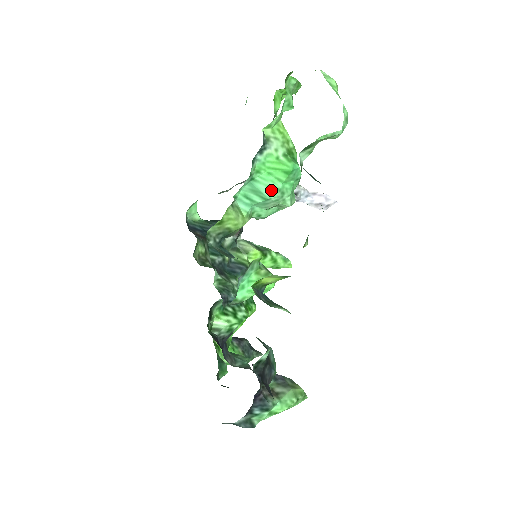
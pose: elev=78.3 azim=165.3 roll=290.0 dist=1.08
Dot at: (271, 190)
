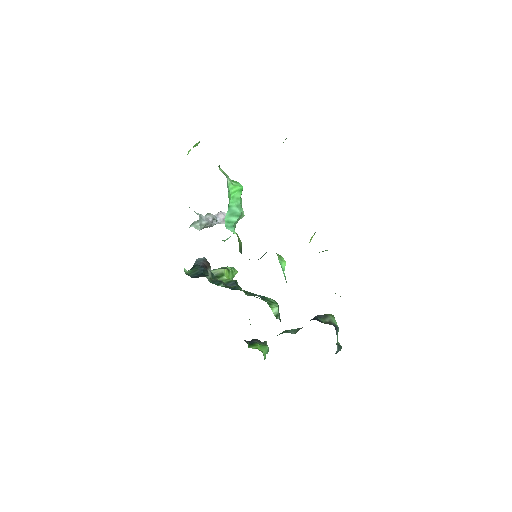
Dot at: (238, 208)
